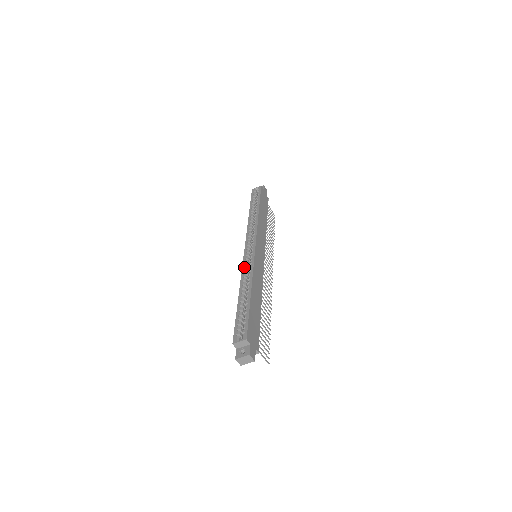
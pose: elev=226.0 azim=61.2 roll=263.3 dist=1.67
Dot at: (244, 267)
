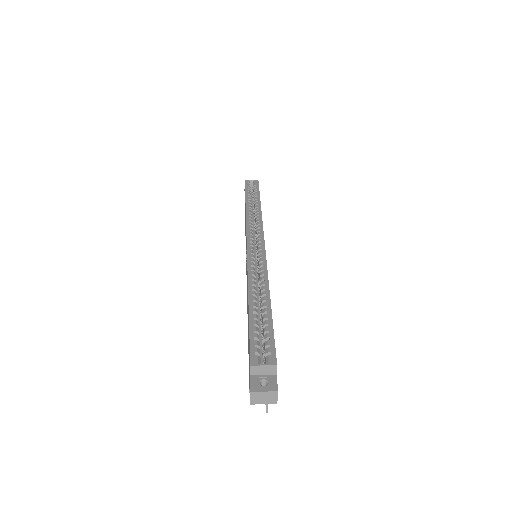
Dot at: (251, 262)
